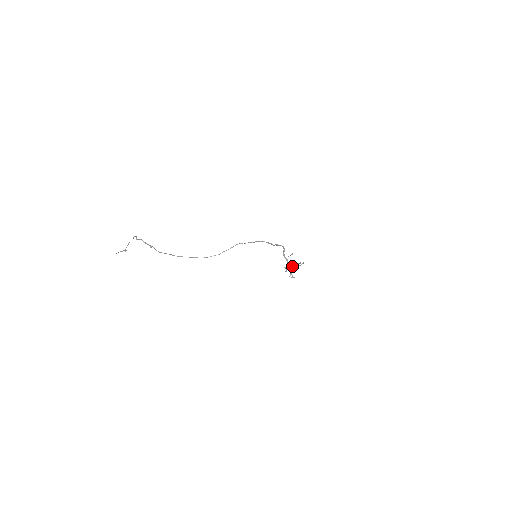
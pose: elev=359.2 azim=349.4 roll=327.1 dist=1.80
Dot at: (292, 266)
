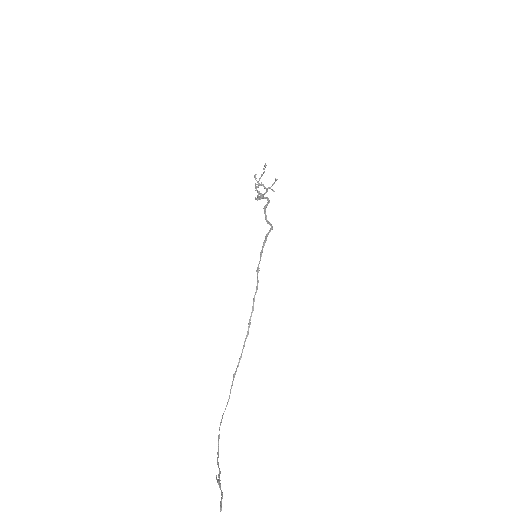
Dot at: (259, 185)
